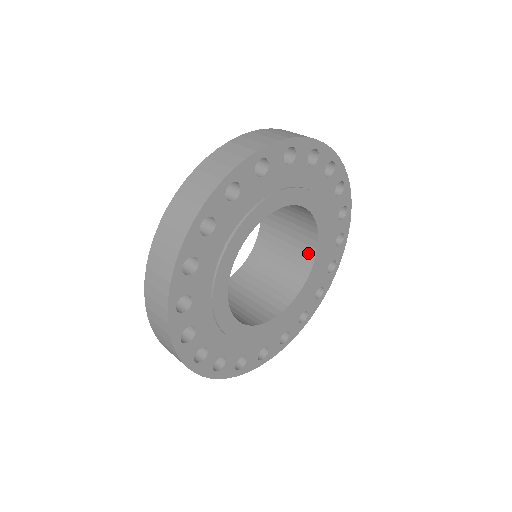
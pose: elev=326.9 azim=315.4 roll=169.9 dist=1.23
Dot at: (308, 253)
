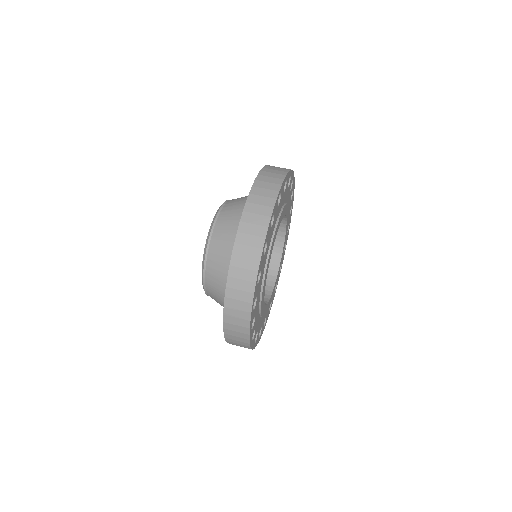
Dot at: (280, 223)
